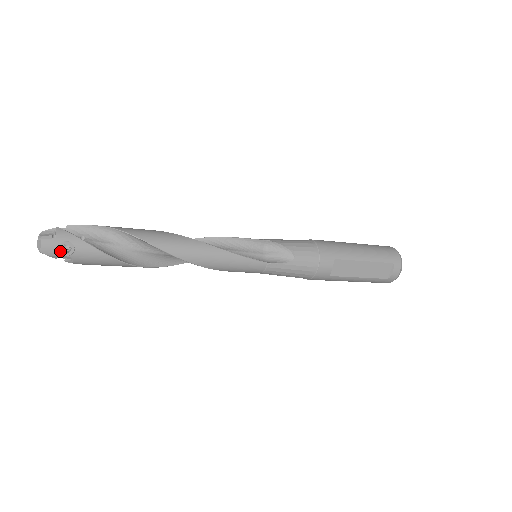
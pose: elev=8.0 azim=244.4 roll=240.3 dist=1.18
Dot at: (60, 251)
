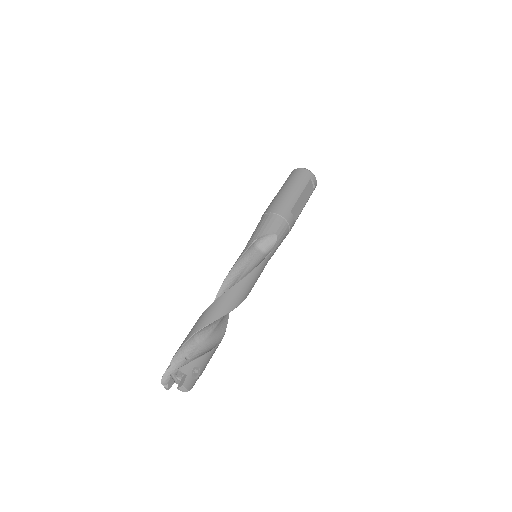
Dot at: (194, 378)
